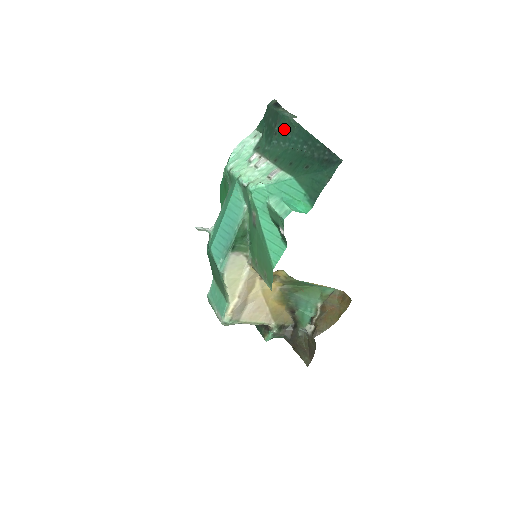
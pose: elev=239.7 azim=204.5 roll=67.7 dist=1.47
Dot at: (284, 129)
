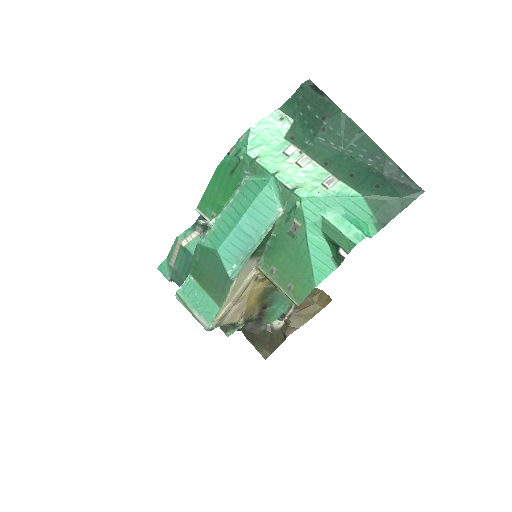
Dot at: (339, 128)
